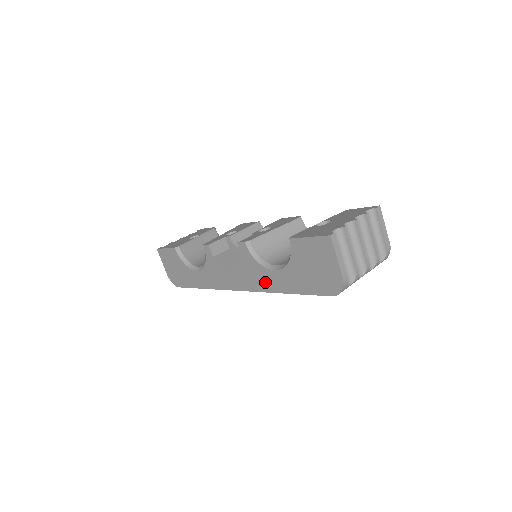
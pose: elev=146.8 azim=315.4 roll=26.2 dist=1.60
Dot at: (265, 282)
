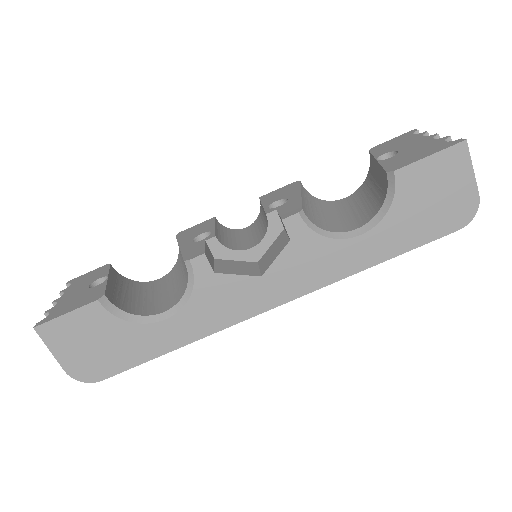
Dot at: (337, 264)
